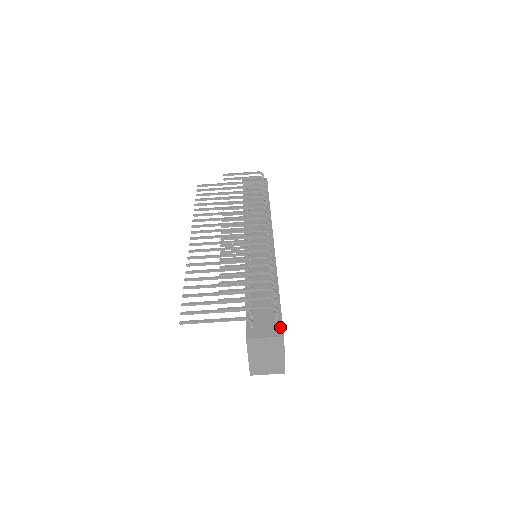
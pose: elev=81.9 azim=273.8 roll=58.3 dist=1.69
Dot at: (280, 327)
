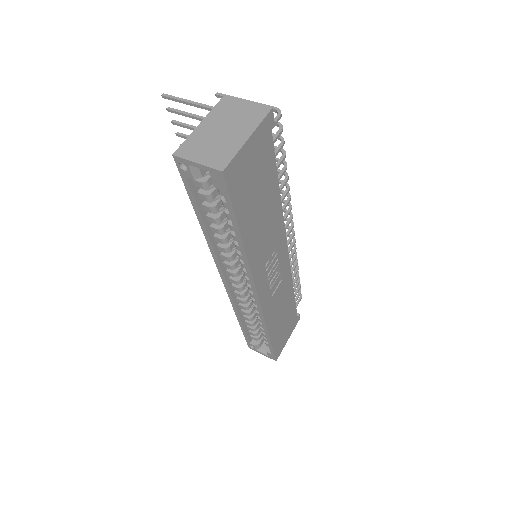
Dot at: (271, 121)
